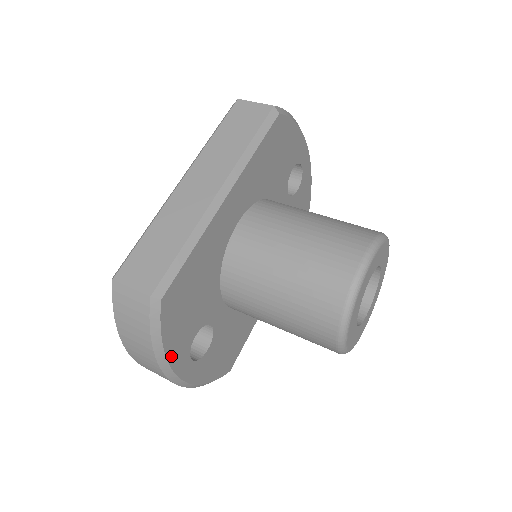
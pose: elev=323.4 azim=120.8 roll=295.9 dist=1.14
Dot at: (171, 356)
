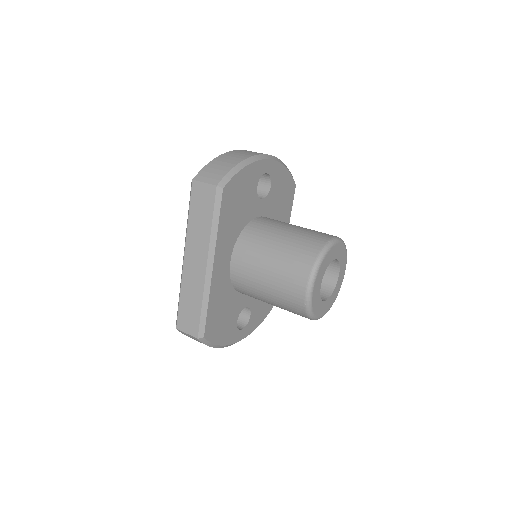
Dot at: (227, 342)
